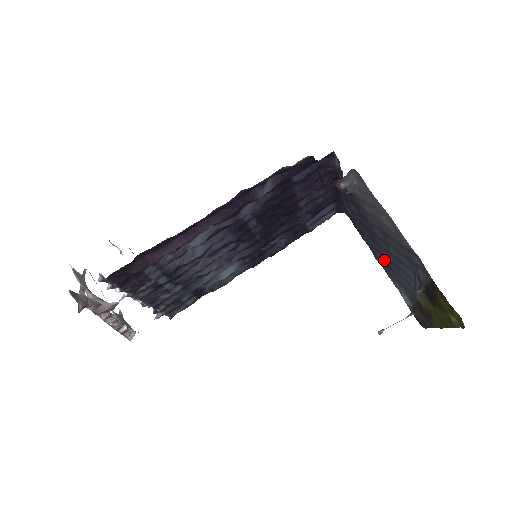
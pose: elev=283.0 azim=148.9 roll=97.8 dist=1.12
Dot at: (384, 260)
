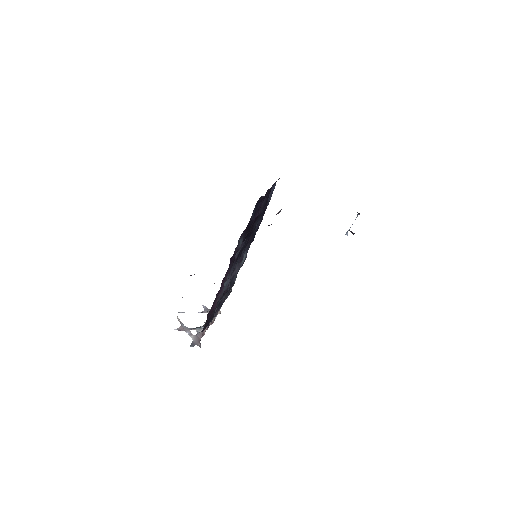
Dot at: occluded
